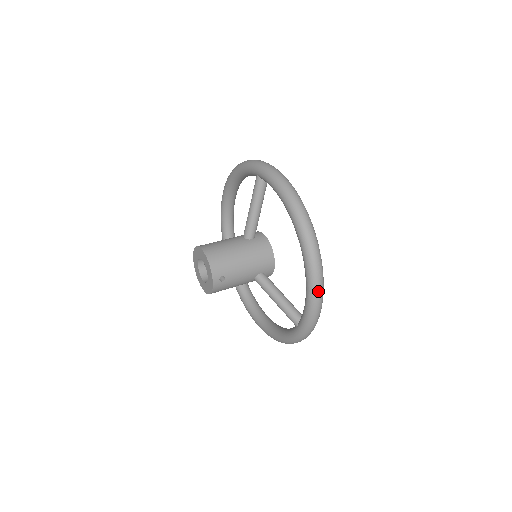
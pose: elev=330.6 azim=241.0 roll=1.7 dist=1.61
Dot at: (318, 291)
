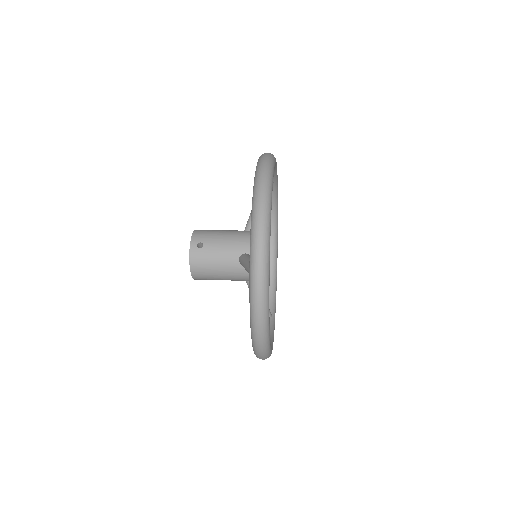
Dot at: (259, 202)
